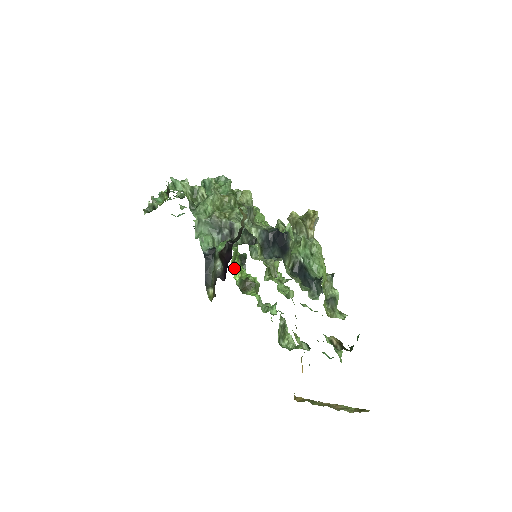
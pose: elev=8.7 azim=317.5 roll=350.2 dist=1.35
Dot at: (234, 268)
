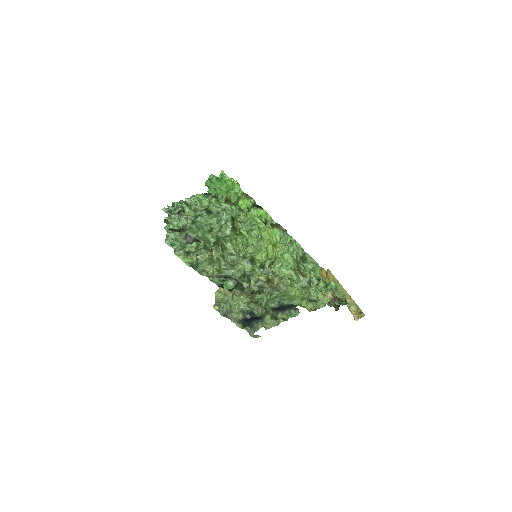
Dot at: occluded
